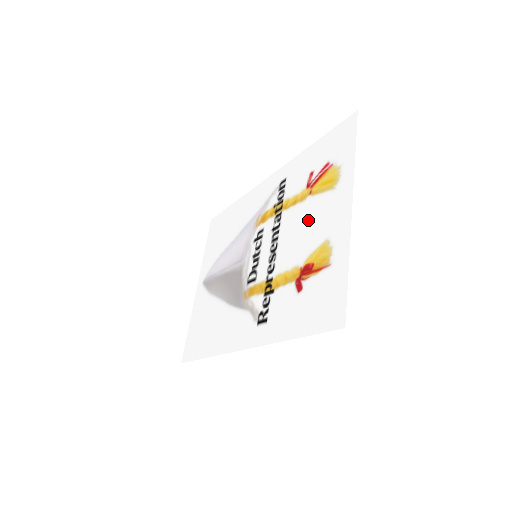
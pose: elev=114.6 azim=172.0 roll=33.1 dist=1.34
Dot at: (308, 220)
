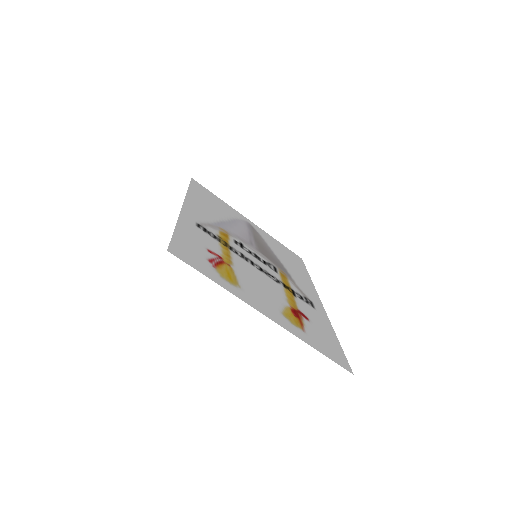
Dot at: (254, 283)
